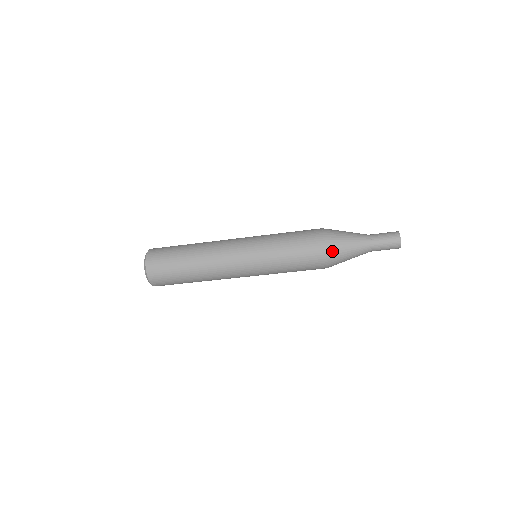
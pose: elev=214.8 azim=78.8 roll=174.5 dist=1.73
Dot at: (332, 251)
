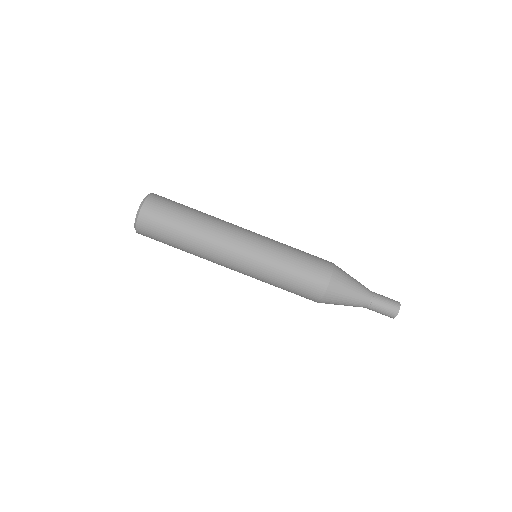
Dot at: (339, 274)
